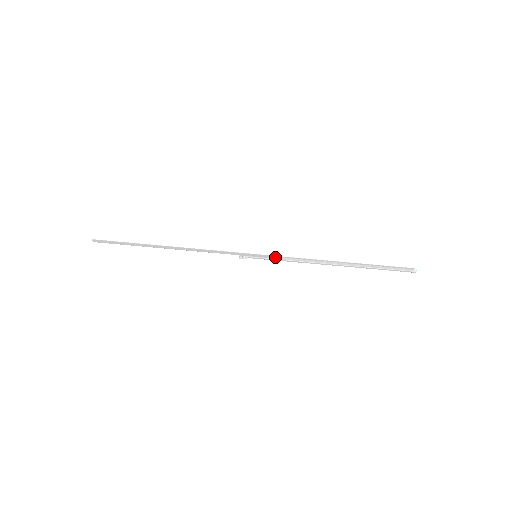
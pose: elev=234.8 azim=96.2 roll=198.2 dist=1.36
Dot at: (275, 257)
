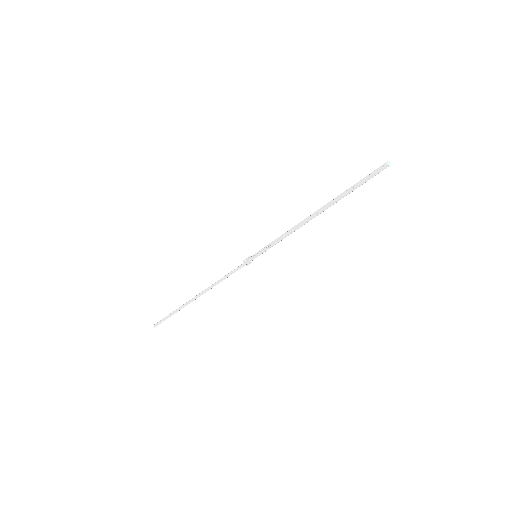
Dot at: (269, 248)
